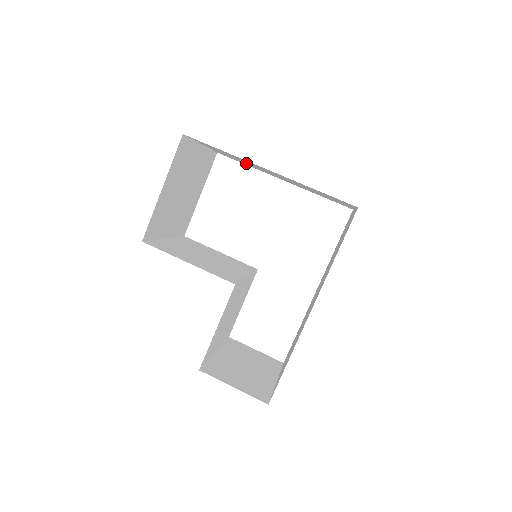
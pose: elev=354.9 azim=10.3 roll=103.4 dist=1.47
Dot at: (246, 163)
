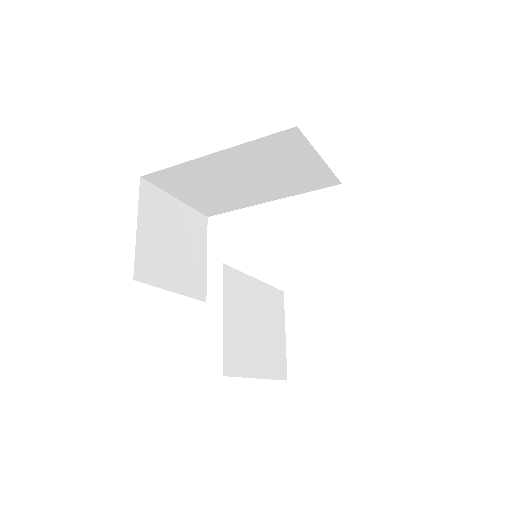
Dot at: (220, 194)
